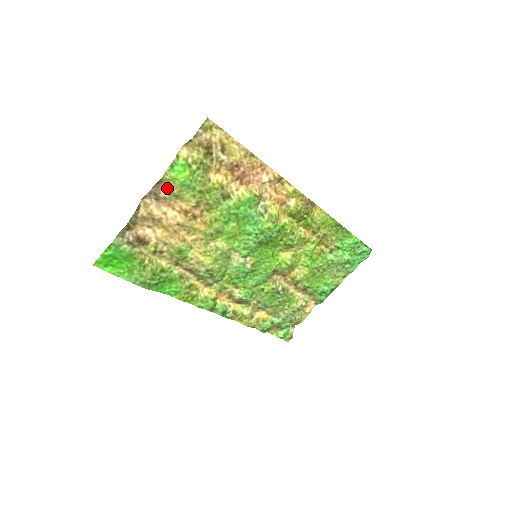
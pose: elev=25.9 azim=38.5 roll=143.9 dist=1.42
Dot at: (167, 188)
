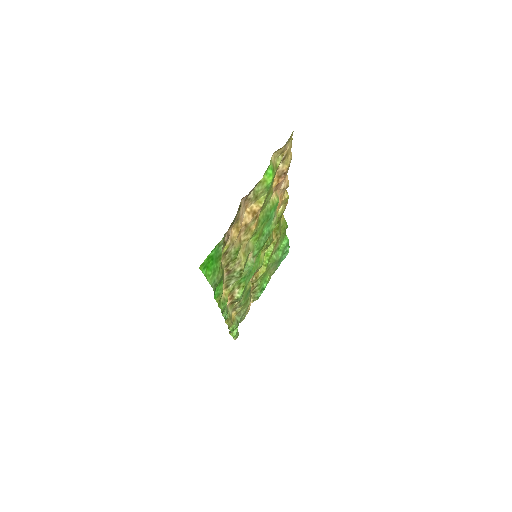
Dot at: (256, 189)
